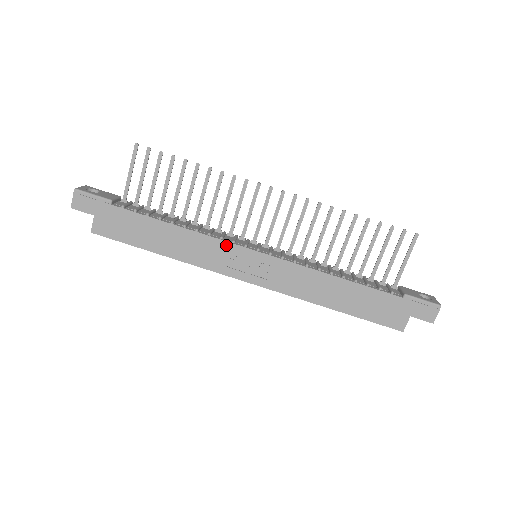
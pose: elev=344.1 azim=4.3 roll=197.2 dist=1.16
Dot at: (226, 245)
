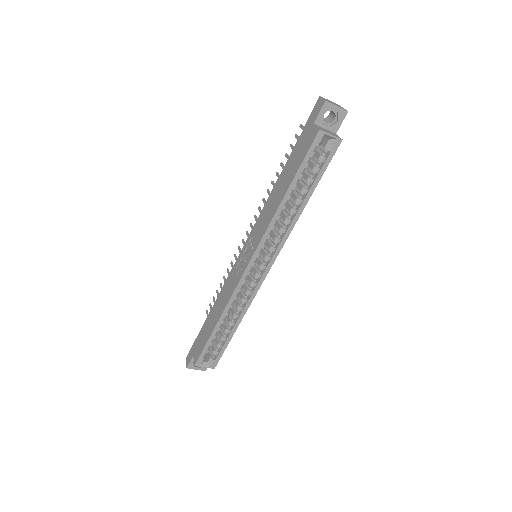
Dot at: (232, 271)
